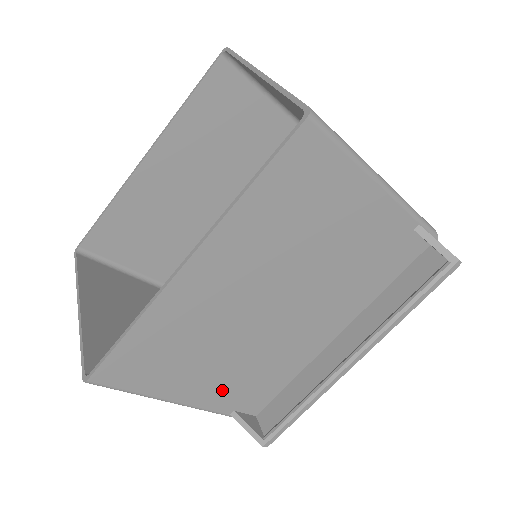
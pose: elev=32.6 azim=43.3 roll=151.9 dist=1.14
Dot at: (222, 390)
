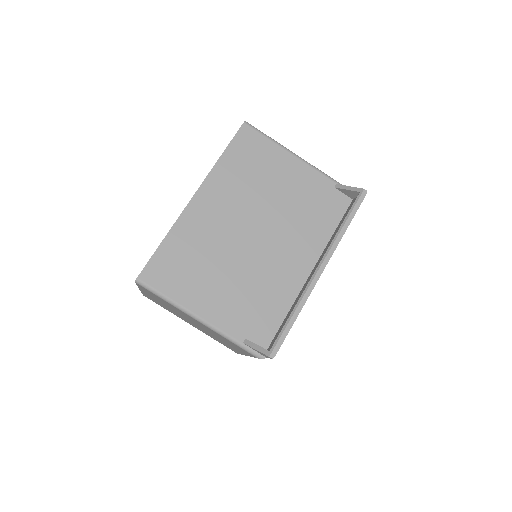
Dot at: (231, 311)
